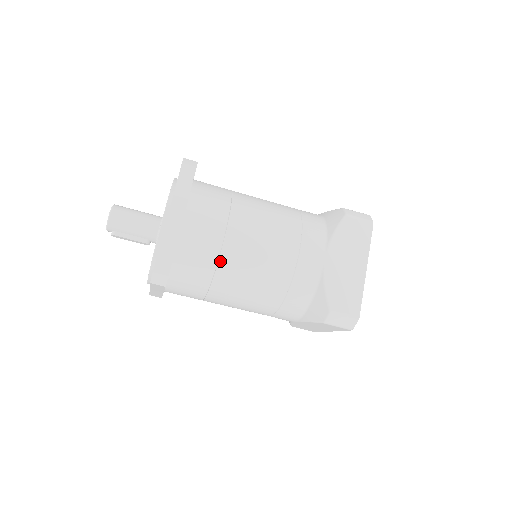
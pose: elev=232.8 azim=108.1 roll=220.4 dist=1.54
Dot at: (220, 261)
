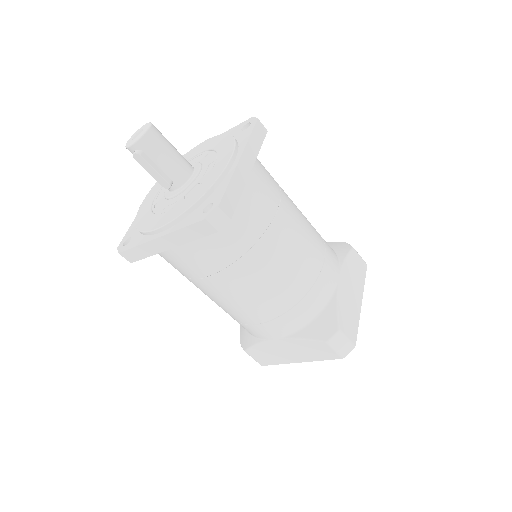
Dot at: (266, 234)
